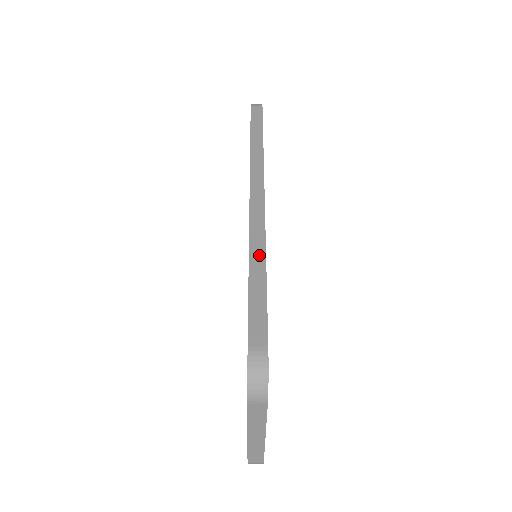
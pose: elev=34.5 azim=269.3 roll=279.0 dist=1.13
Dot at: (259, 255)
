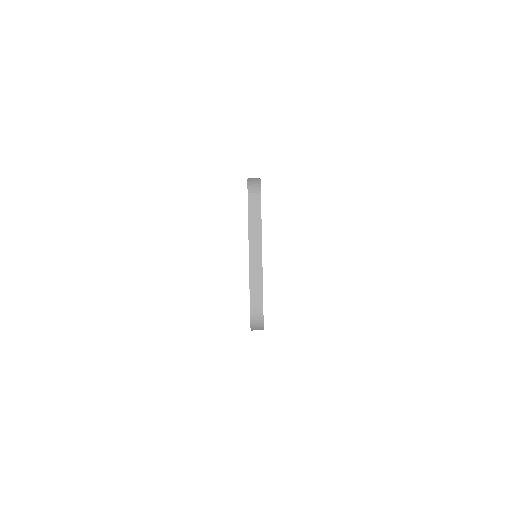
Dot at: occluded
